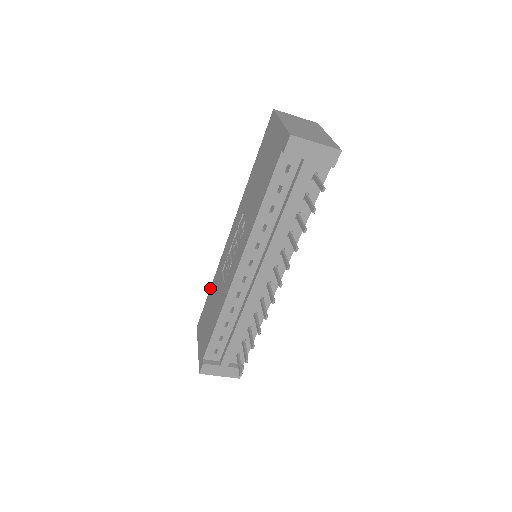
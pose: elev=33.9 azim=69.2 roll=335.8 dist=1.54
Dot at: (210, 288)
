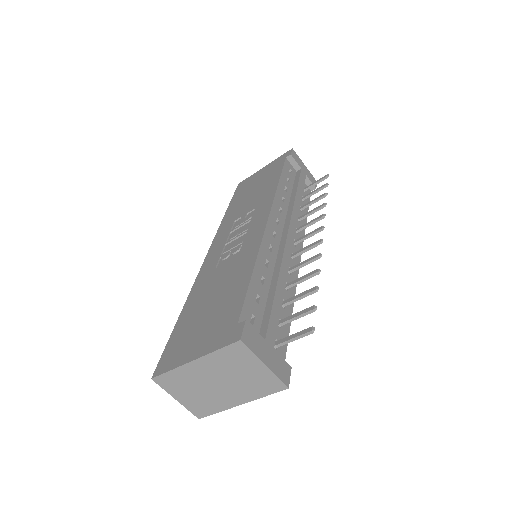
Dot at: (181, 312)
